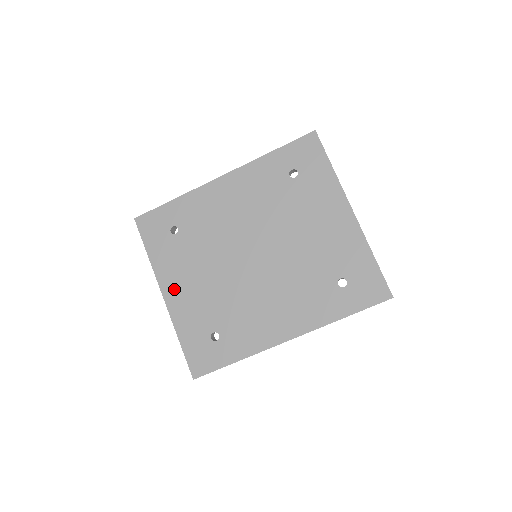
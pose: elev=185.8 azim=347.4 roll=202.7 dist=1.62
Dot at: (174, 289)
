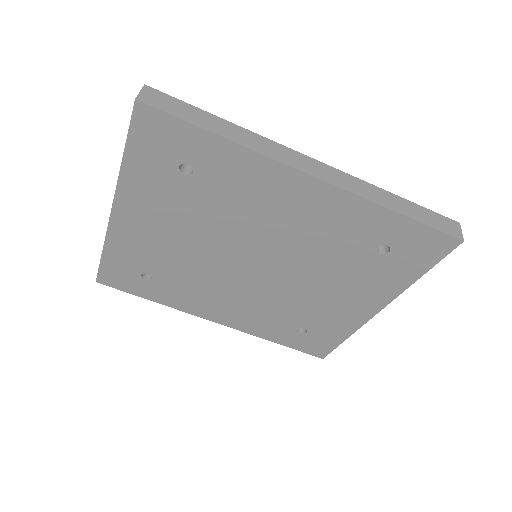
Dot at: (132, 217)
